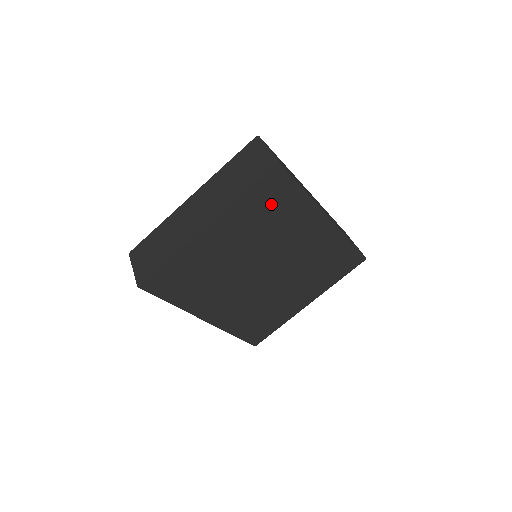
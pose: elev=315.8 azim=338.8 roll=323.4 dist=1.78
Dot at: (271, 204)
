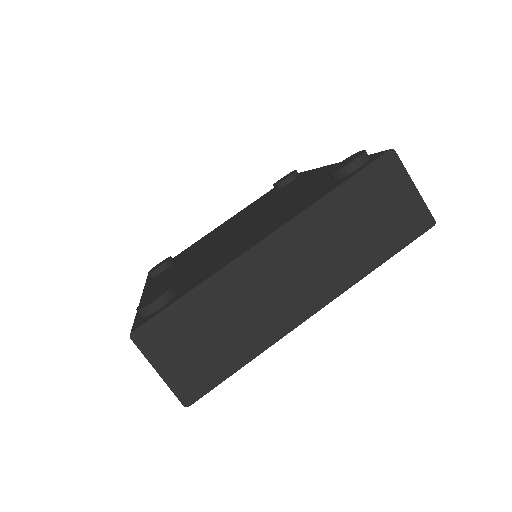
Dot at: occluded
